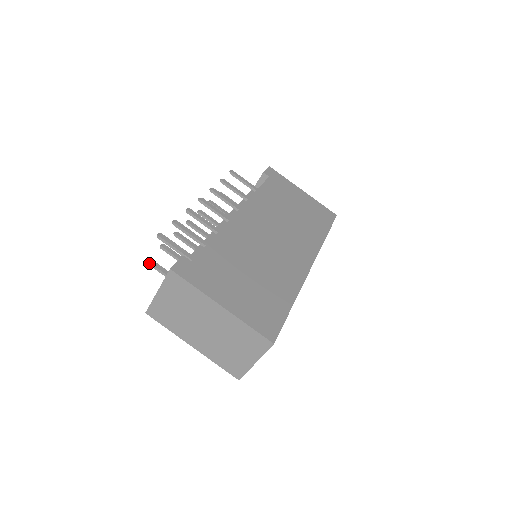
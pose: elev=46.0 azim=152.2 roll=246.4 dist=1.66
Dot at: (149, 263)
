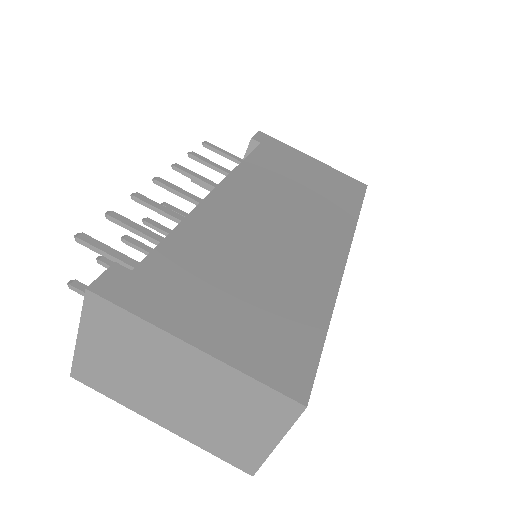
Dot at: (74, 288)
